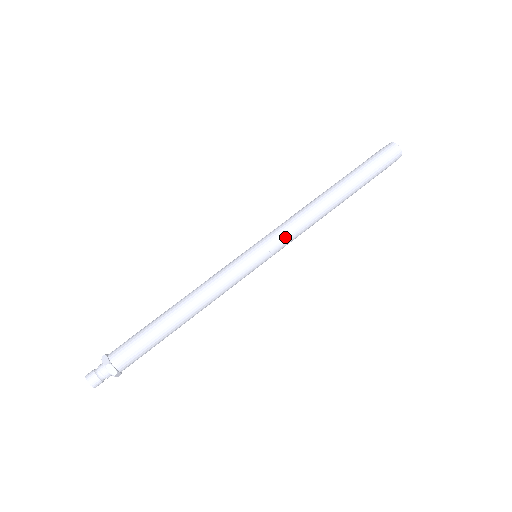
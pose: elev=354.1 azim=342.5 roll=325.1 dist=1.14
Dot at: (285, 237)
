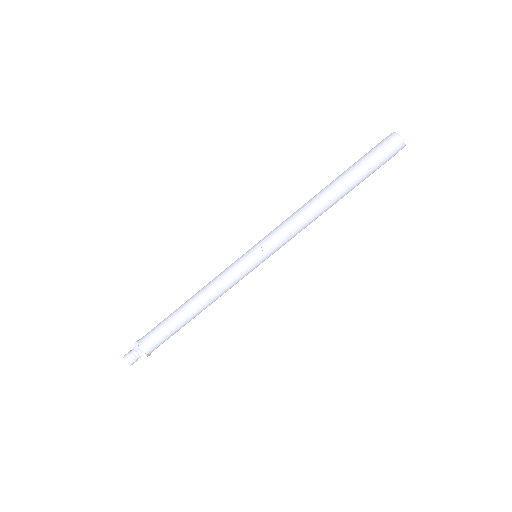
Dot at: (275, 233)
